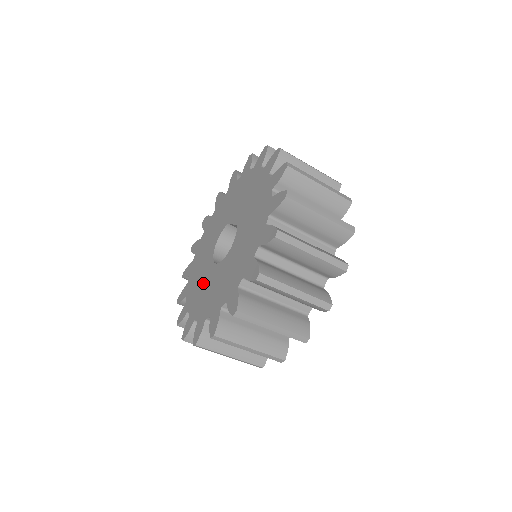
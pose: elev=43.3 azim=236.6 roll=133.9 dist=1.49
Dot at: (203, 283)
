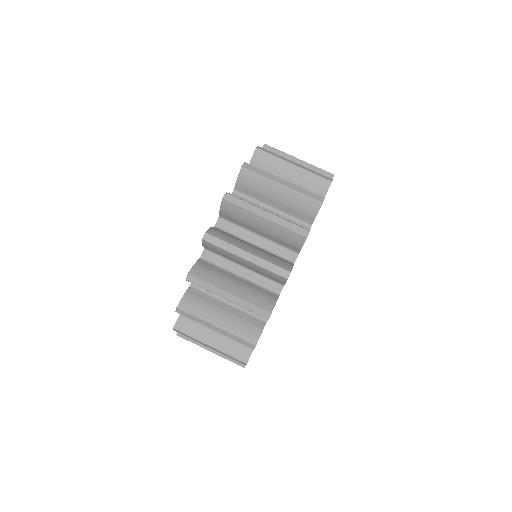
Dot at: occluded
